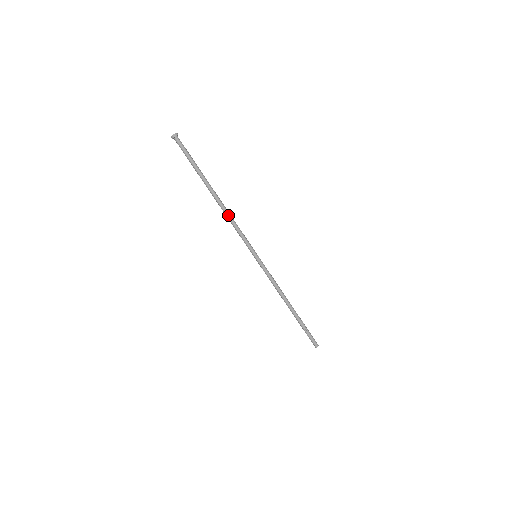
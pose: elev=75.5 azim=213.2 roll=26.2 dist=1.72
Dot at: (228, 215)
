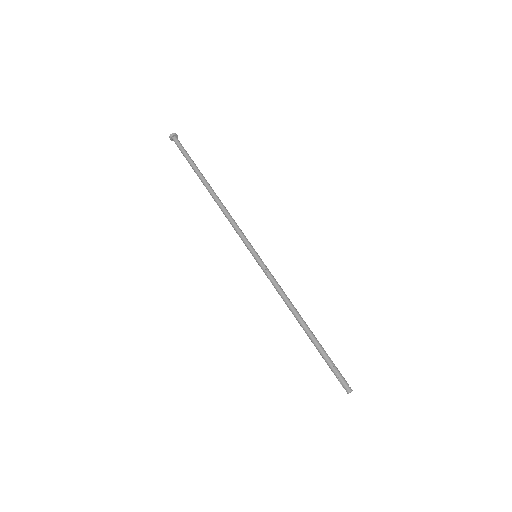
Dot at: (225, 207)
